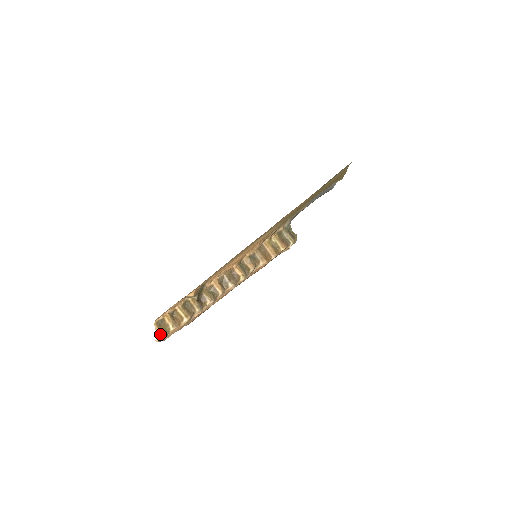
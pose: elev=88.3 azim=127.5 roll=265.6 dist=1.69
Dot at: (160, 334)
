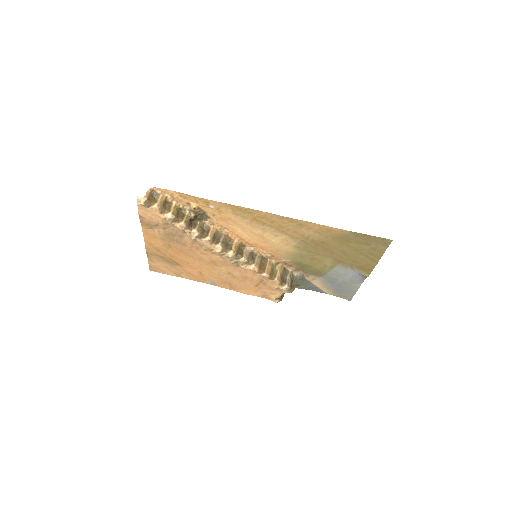
Dot at: (146, 197)
